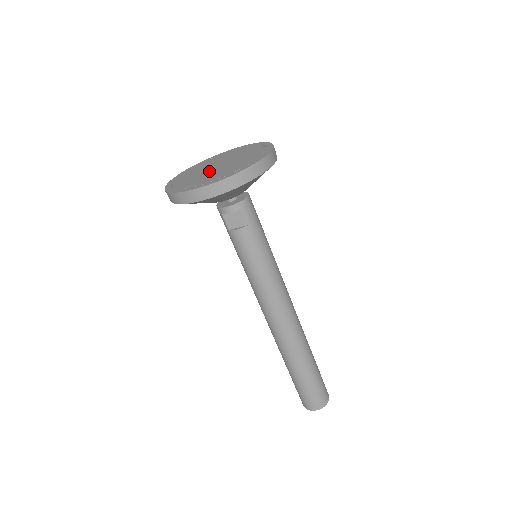
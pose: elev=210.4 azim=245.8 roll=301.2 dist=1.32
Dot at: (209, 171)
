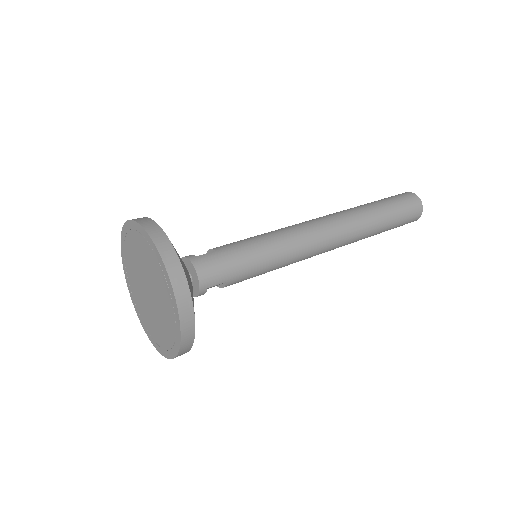
Dot at: (149, 304)
